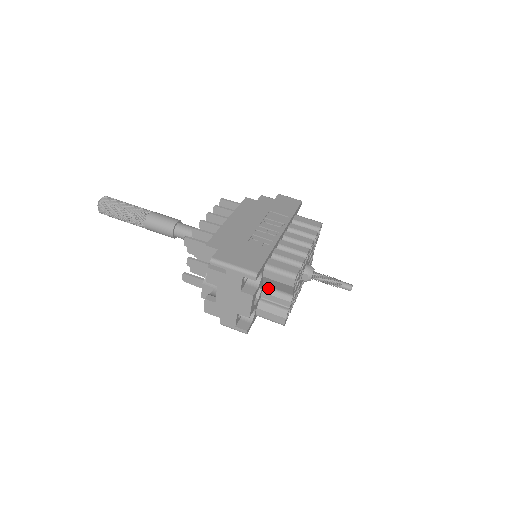
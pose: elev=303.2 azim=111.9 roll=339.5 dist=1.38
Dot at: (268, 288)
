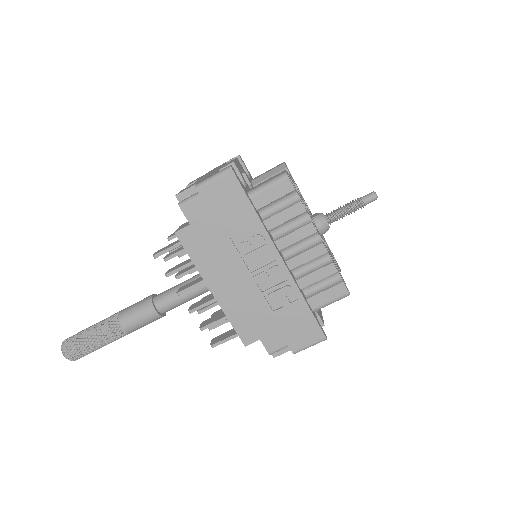
Dot at: occluded
